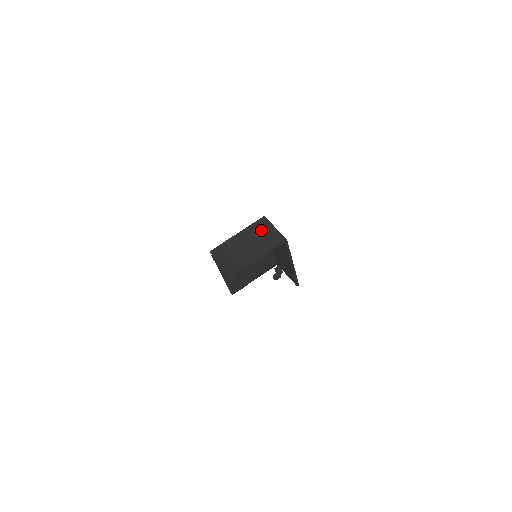
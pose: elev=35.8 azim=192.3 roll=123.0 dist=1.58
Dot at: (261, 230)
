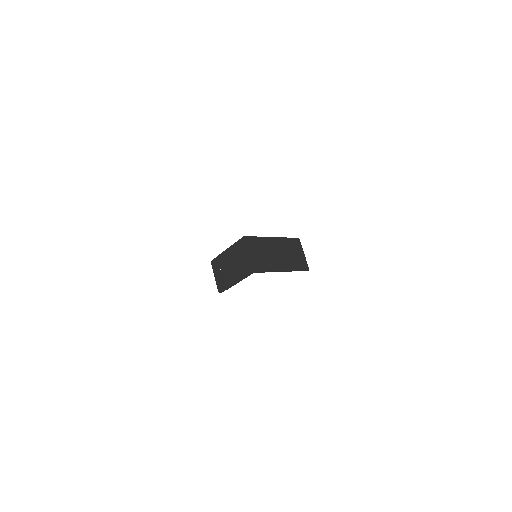
Dot at: (240, 253)
